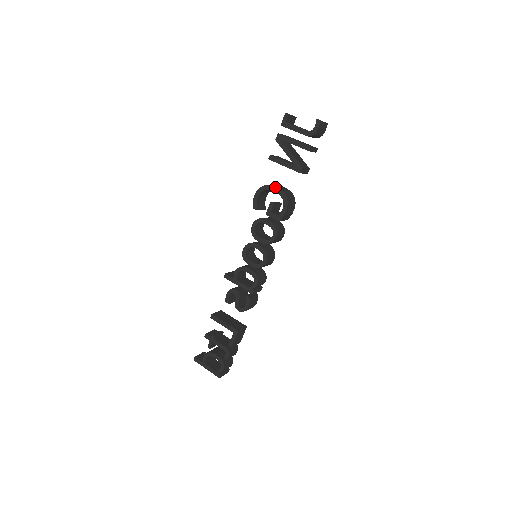
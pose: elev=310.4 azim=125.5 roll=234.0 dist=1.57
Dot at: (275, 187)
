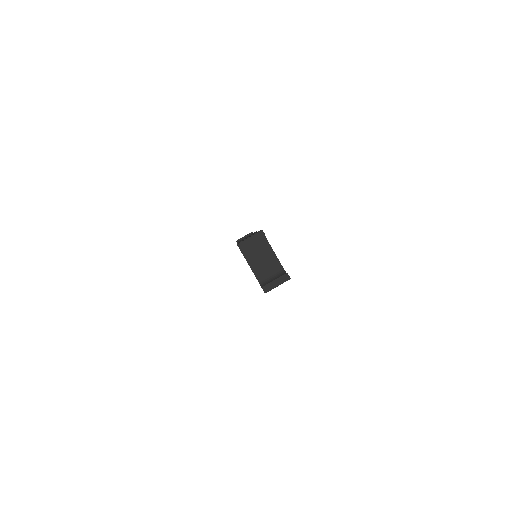
Dot at: occluded
